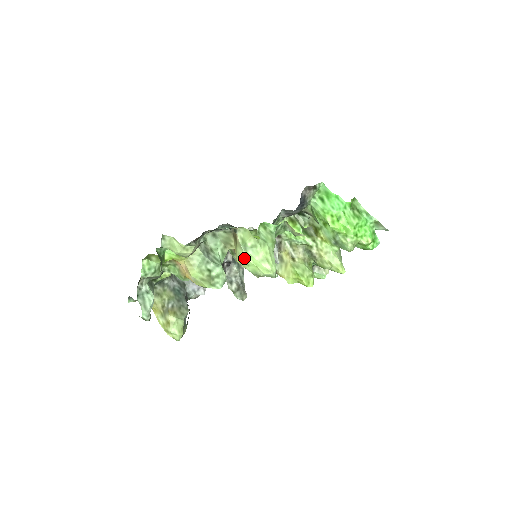
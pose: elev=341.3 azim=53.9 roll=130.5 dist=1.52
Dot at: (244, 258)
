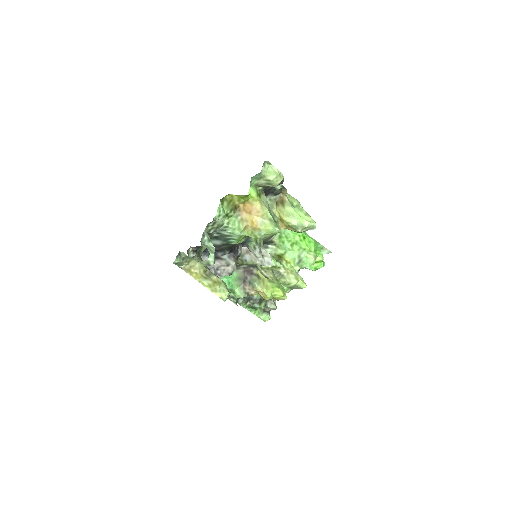
Dot at: (293, 213)
